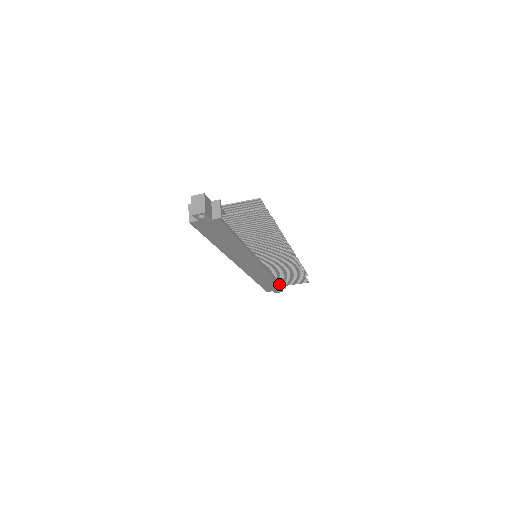
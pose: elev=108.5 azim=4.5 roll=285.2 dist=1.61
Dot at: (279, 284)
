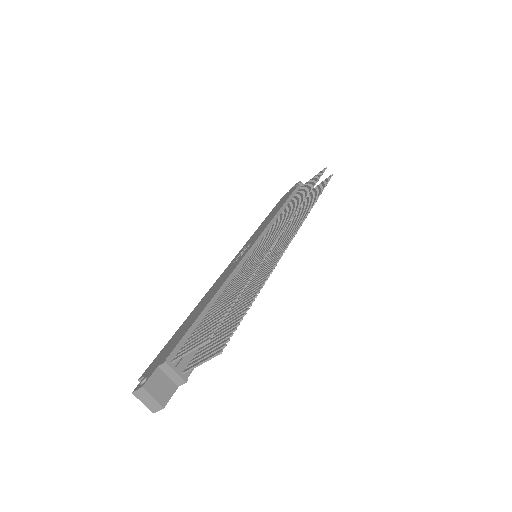
Dot at: occluded
